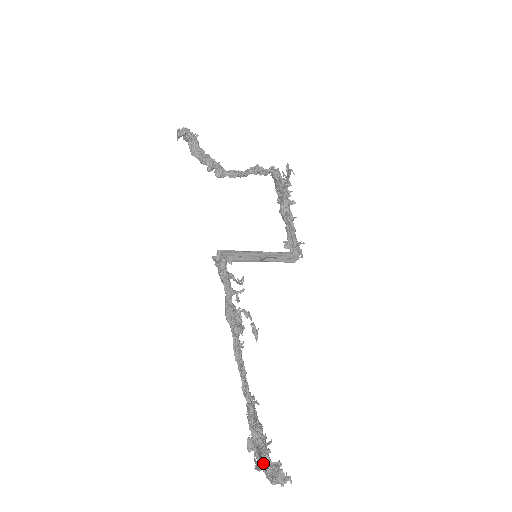
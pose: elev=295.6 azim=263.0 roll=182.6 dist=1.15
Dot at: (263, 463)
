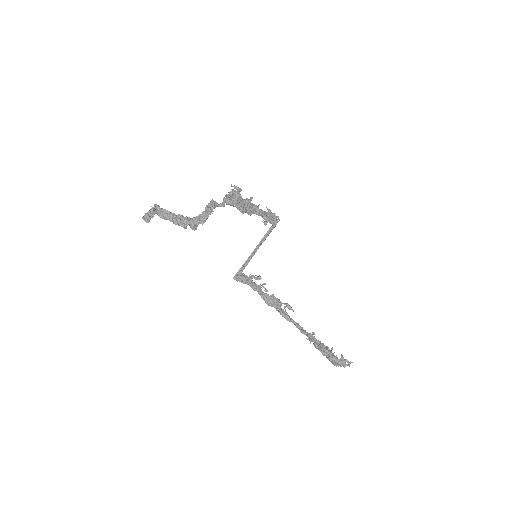
Dot at: (335, 365)
